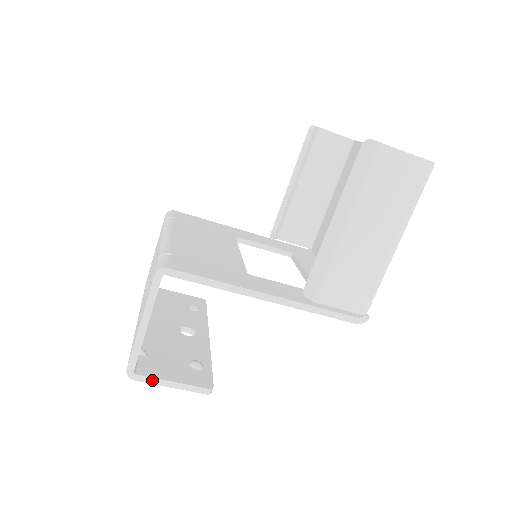
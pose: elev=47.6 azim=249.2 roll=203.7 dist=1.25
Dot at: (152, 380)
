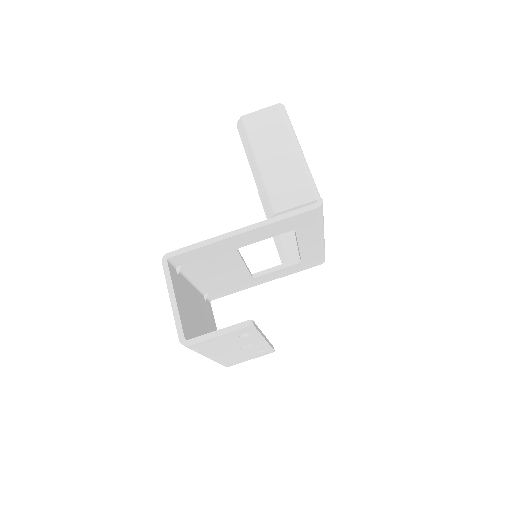
Dot at: (201, 338)
